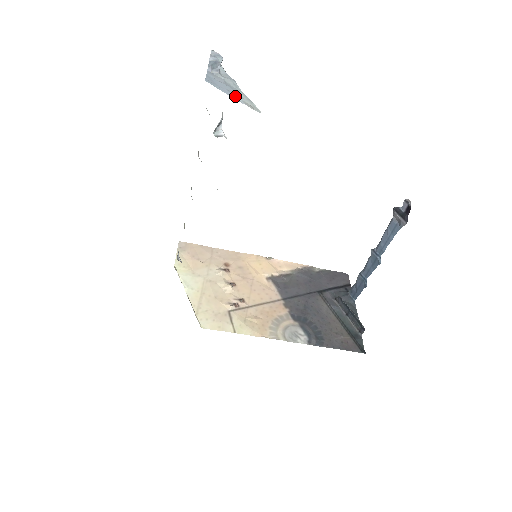
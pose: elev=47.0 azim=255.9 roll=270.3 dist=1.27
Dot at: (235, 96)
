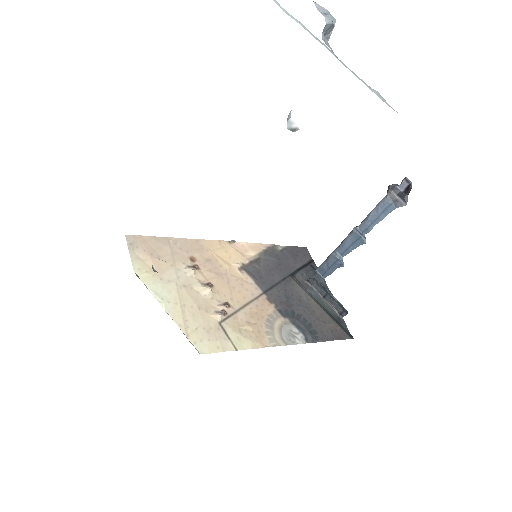
Dot at: occluded
